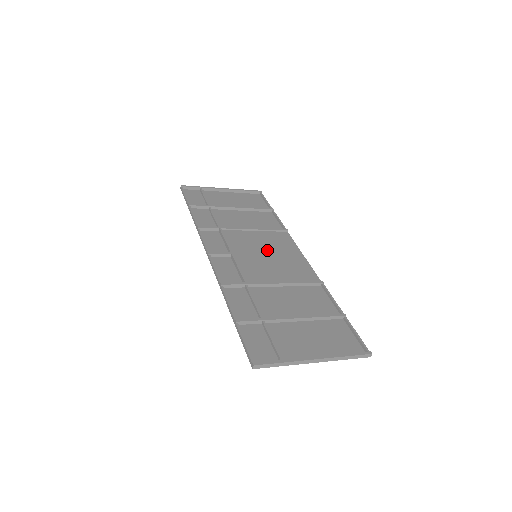
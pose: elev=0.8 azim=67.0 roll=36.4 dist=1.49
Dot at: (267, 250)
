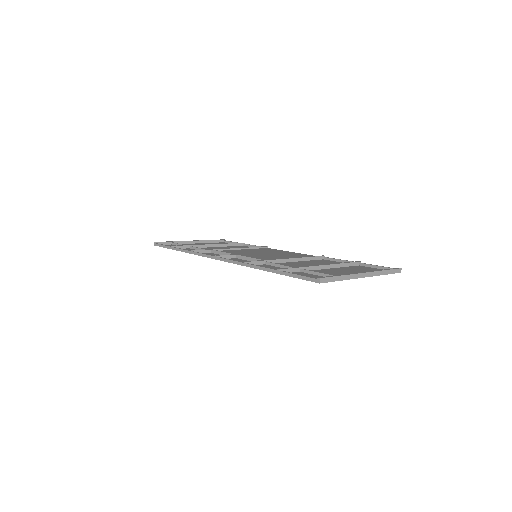
Dot at: (262, 253)
